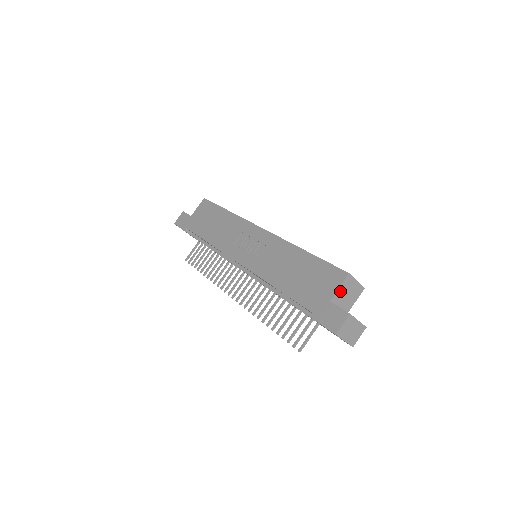
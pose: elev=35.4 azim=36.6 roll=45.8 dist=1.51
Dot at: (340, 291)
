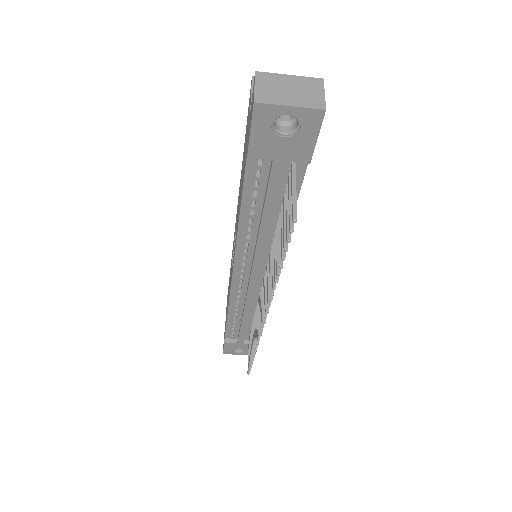
Dot at: occluded
